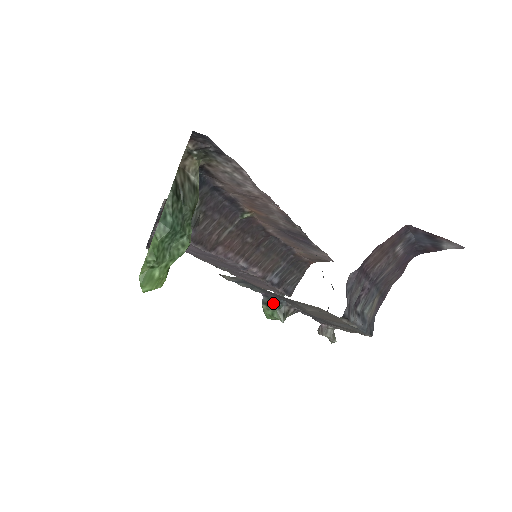
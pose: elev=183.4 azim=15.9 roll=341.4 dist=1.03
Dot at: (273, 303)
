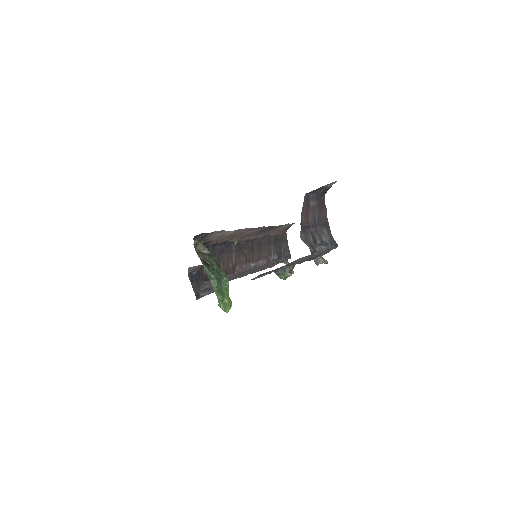
Dot at: (281, 272)
